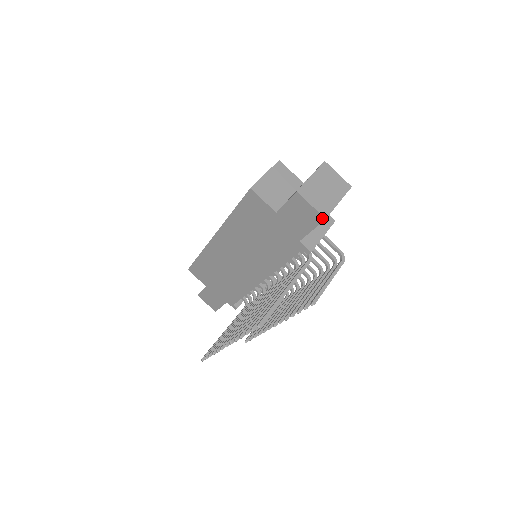
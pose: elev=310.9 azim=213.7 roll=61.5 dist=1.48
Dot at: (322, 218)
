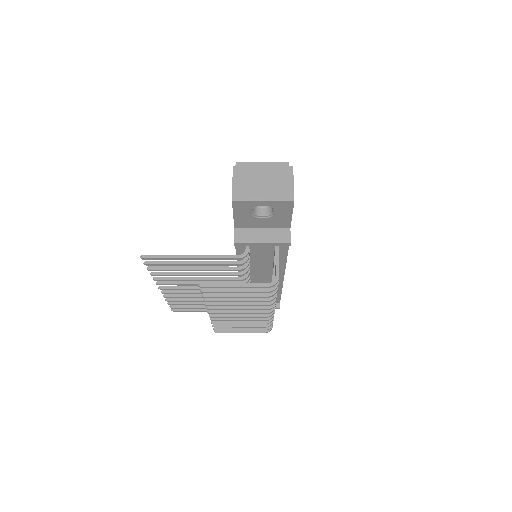
Dot at: (232, 200)
